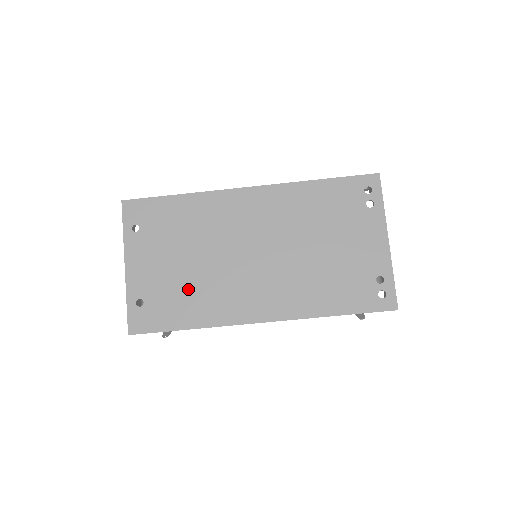
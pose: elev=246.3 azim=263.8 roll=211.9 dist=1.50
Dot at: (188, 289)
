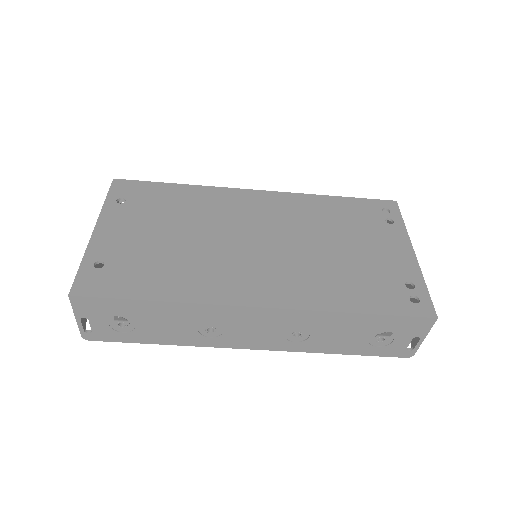
Dot at: (168, 260)
